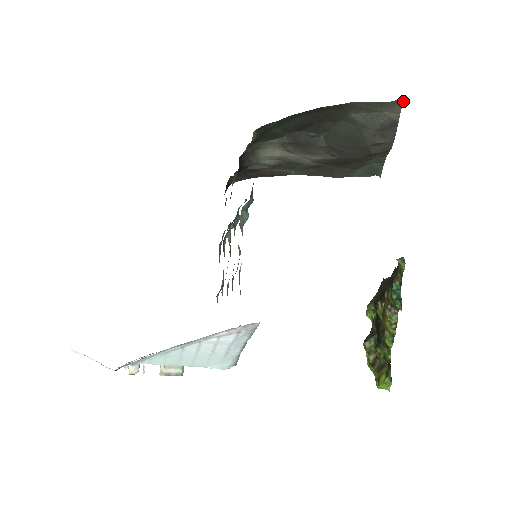
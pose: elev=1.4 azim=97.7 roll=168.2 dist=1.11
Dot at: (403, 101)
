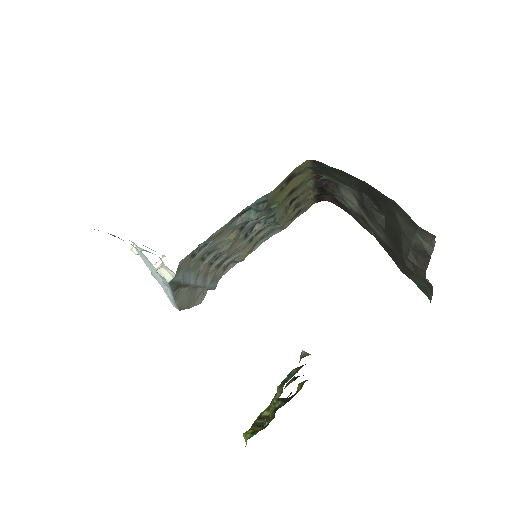
Dot at: occluded
